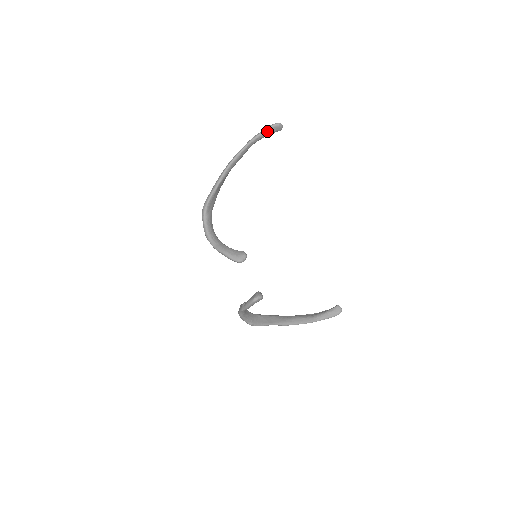
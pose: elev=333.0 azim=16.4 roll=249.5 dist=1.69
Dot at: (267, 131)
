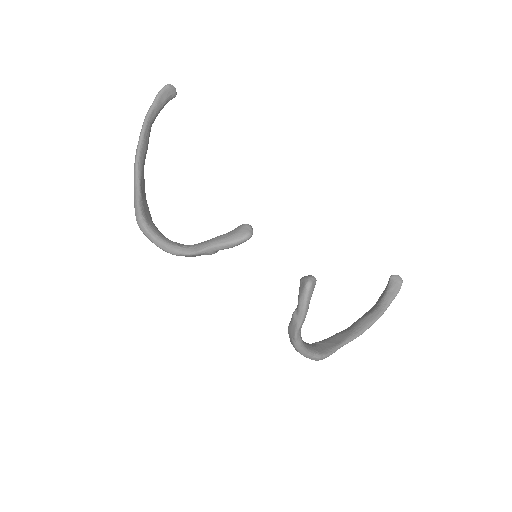
Dot at: (159, 99)
